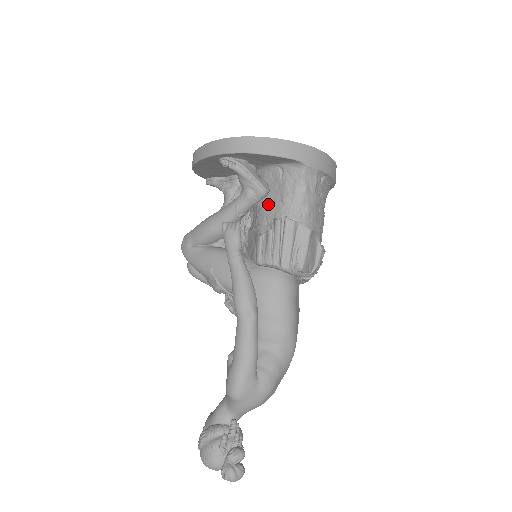
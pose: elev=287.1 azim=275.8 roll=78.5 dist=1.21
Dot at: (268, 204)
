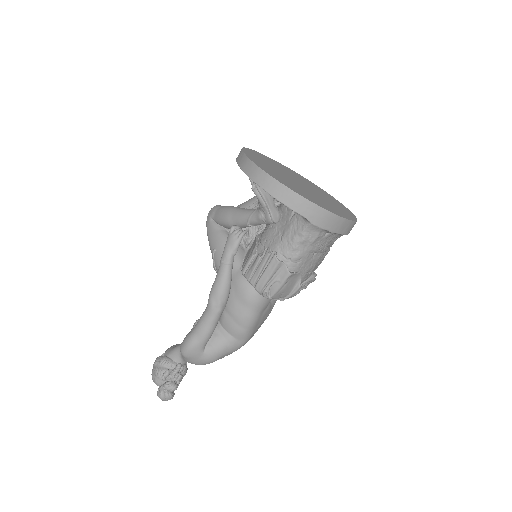
Dot at: (273, 231)
